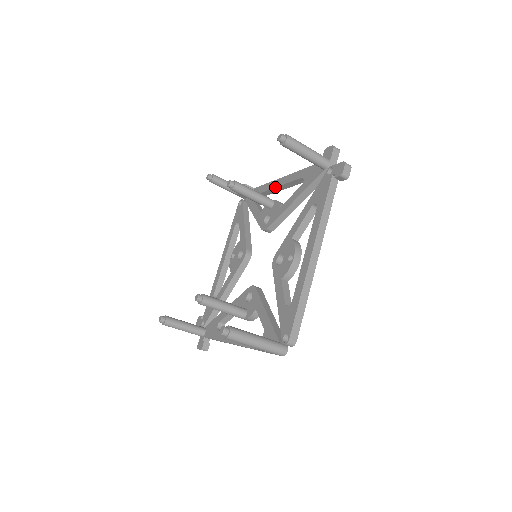
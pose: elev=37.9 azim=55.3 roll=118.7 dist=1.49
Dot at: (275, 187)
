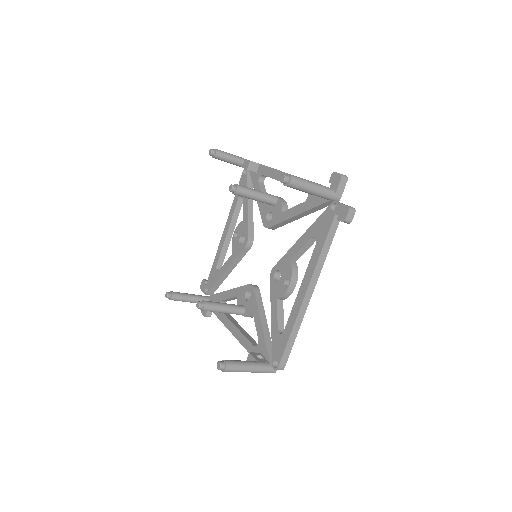
Dot at: occluded
